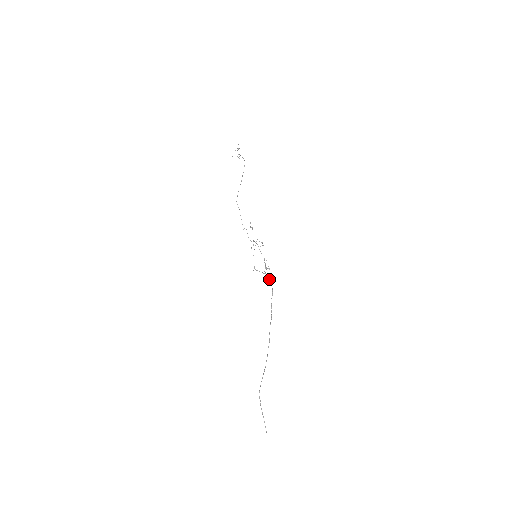
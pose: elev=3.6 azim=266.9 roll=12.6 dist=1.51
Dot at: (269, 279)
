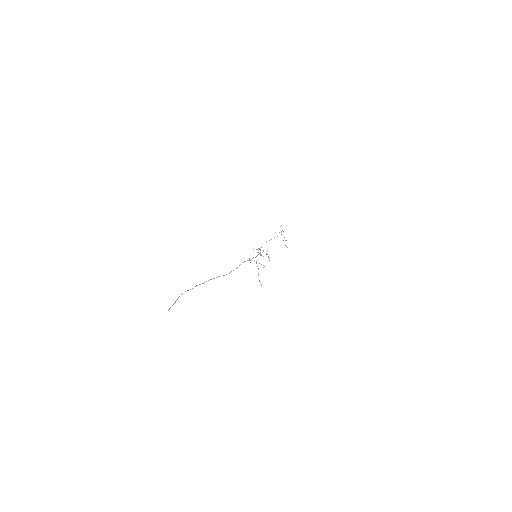
Dot at: occluded
